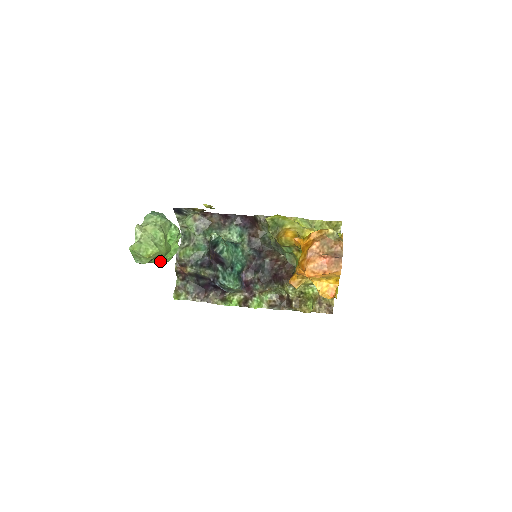
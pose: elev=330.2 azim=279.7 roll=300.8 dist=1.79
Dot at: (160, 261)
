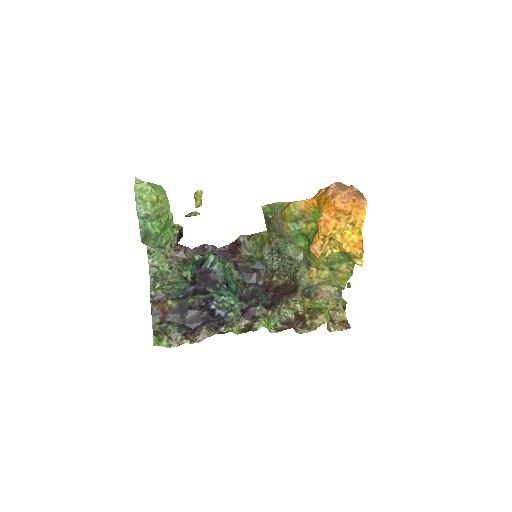
Dot at: (160, 230)
